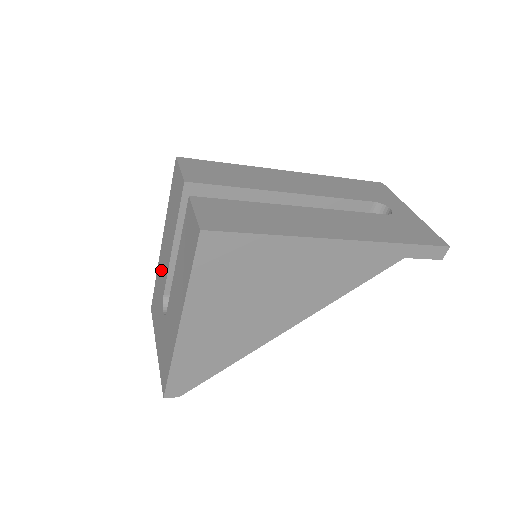
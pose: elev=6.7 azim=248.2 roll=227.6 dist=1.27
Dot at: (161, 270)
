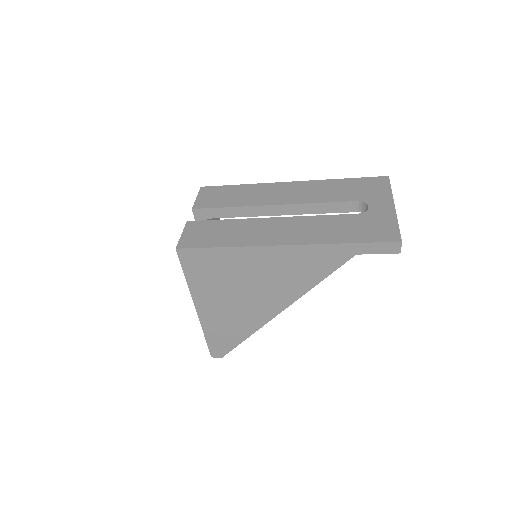
Dot at: occluded
